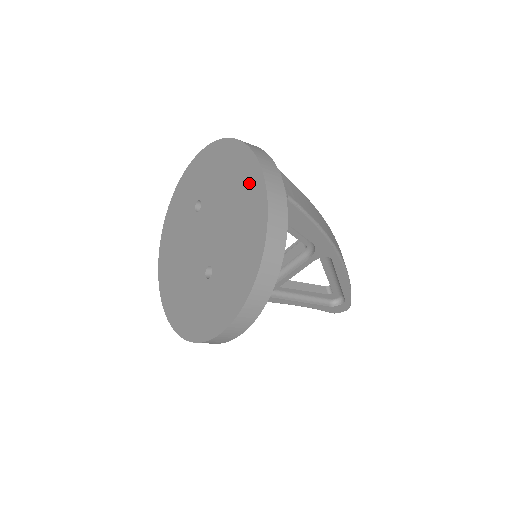
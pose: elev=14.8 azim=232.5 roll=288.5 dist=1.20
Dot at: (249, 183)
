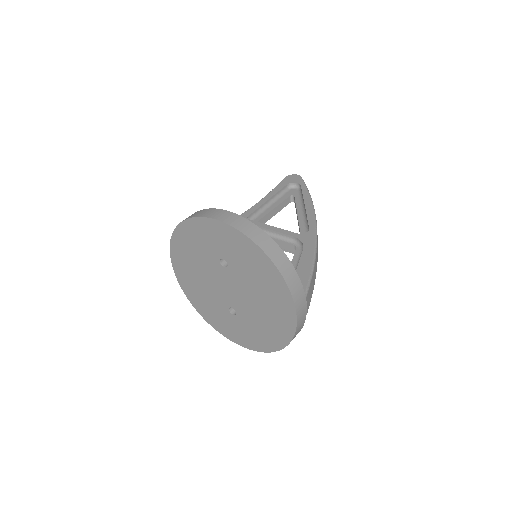
Dot at: (282, 307)
